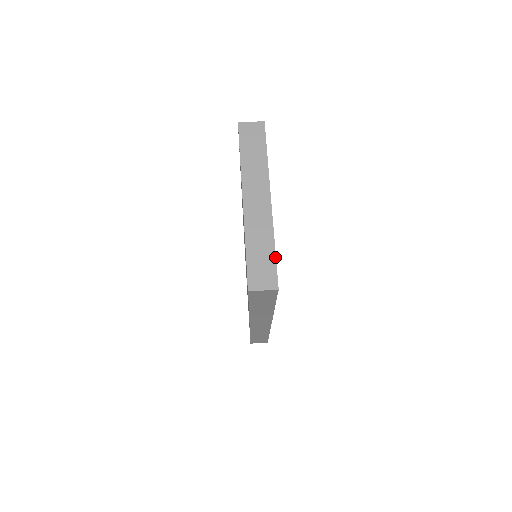
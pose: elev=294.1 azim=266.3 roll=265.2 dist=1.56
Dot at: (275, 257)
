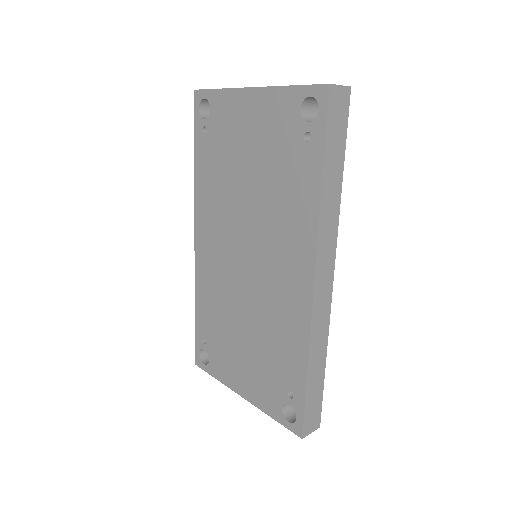
Dot at: occluded
